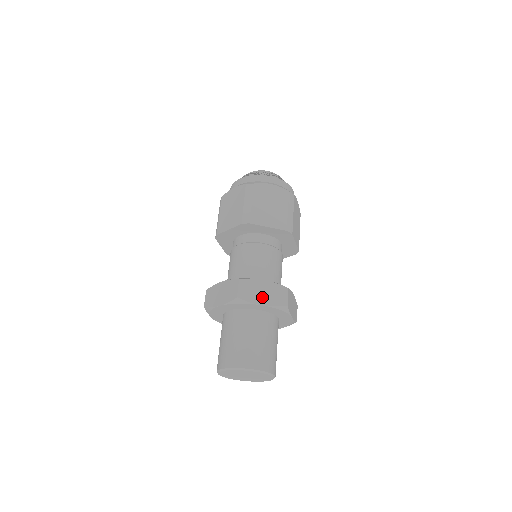
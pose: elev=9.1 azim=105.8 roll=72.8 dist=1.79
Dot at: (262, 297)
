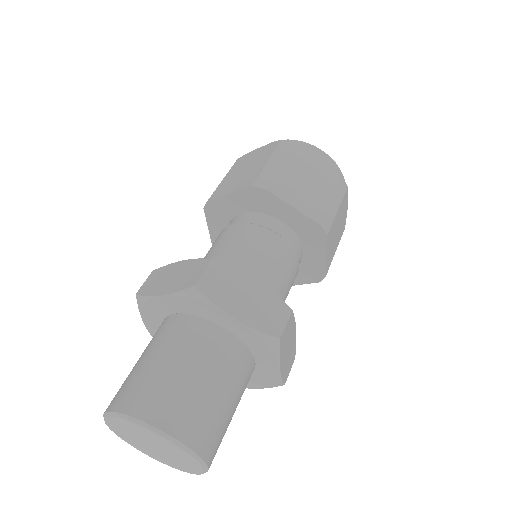
Dot at: (240, 304)
